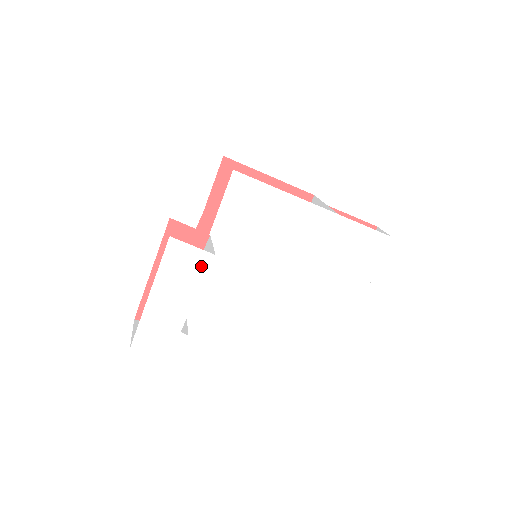
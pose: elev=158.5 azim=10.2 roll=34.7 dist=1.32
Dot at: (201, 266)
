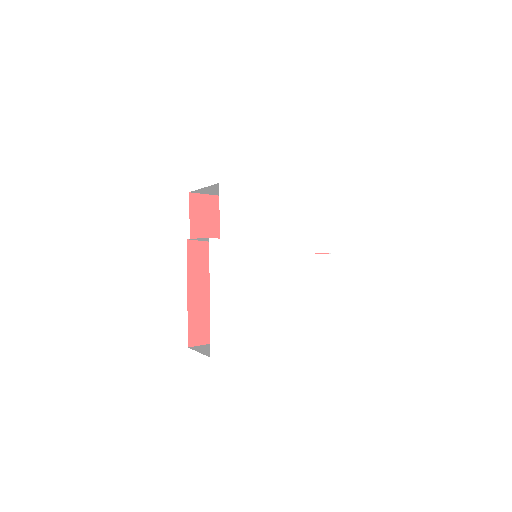
Dot at: (240, 256)
